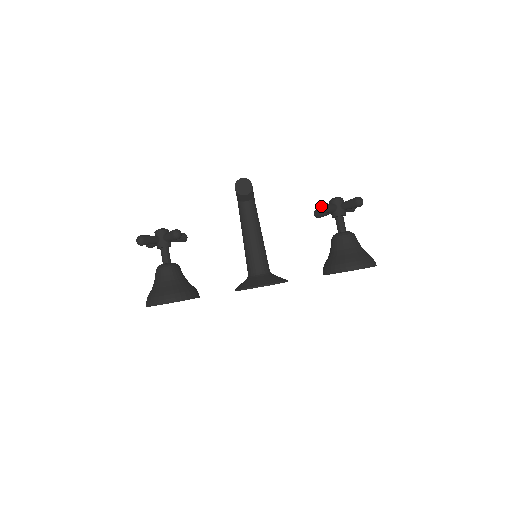
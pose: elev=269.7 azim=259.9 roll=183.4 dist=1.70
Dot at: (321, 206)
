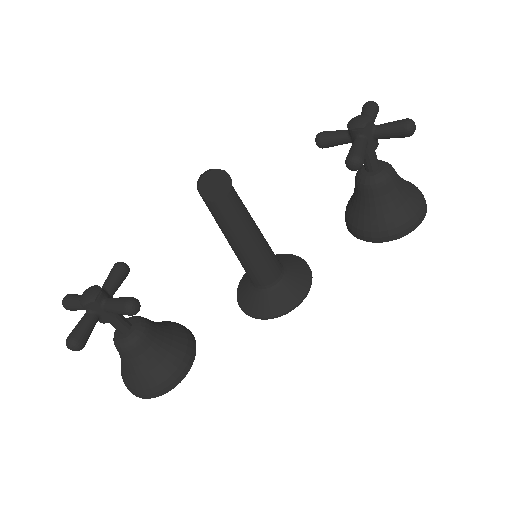
Dot at: (355, 164)
